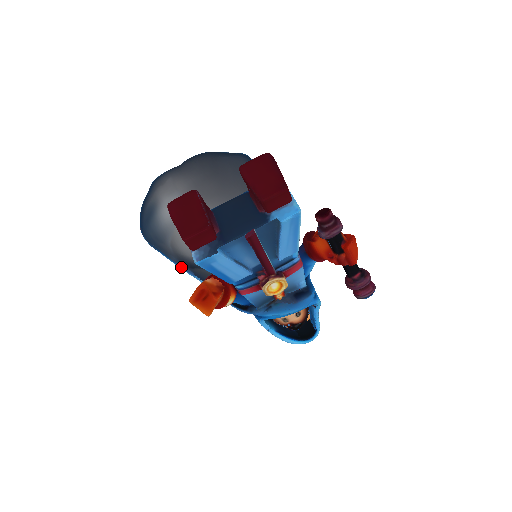
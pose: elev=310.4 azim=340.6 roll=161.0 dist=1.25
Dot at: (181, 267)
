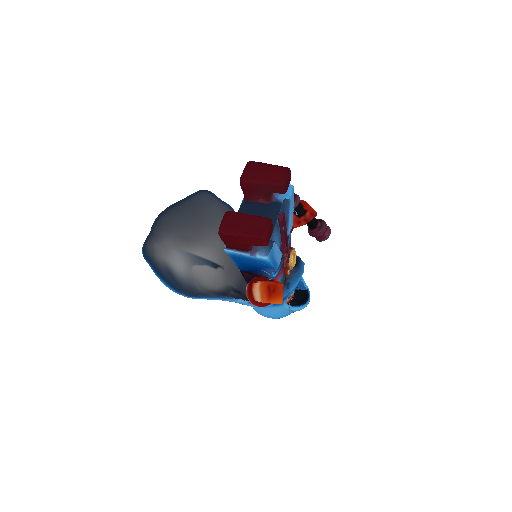
Dot at: (221, 298)
